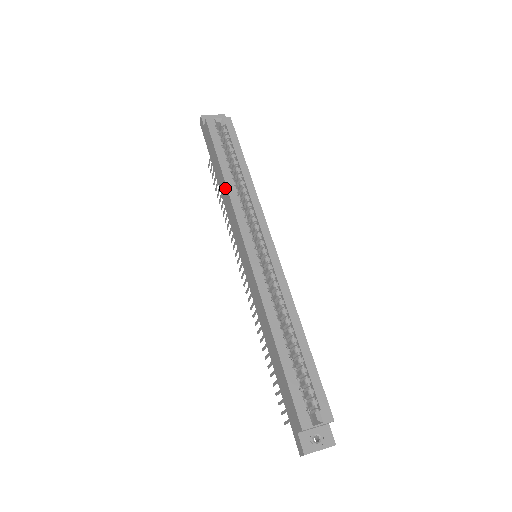
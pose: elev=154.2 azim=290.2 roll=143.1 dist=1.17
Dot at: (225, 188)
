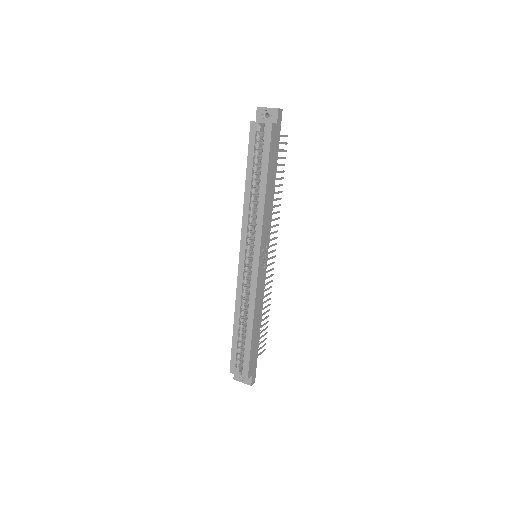
Dot at: (246, 198)
